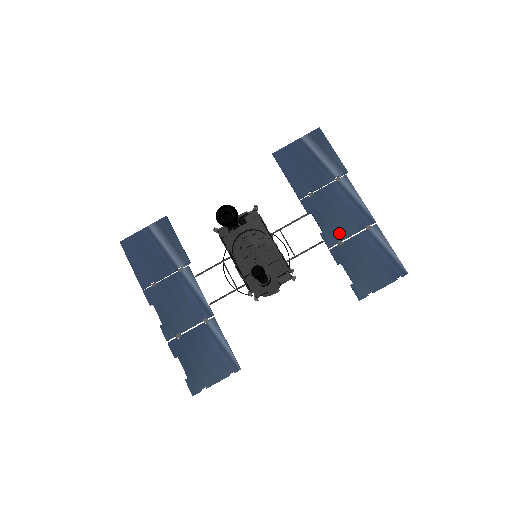
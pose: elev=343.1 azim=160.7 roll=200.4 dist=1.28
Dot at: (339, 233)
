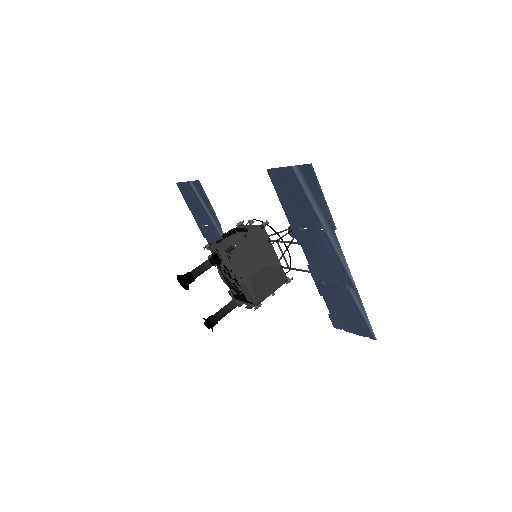
Dot at: (322, 275)
